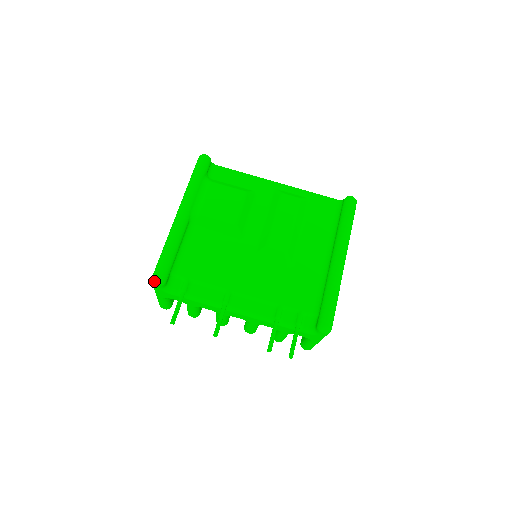
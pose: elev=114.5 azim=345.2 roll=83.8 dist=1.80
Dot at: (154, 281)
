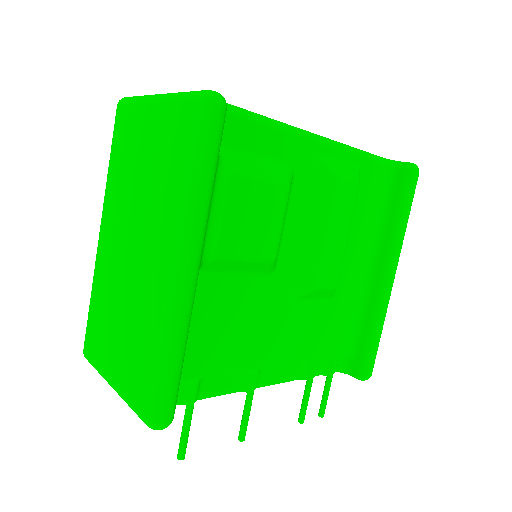
Dot at: occluded
